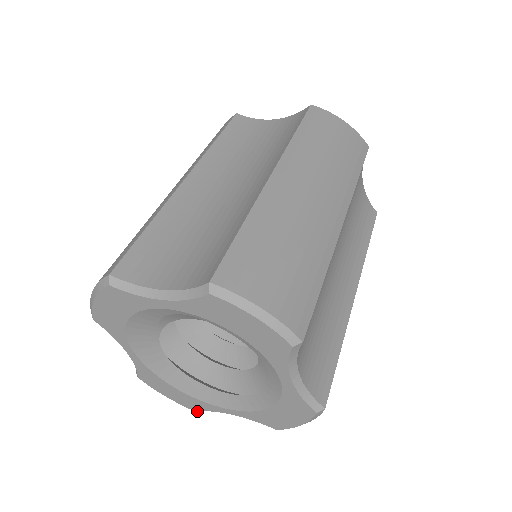
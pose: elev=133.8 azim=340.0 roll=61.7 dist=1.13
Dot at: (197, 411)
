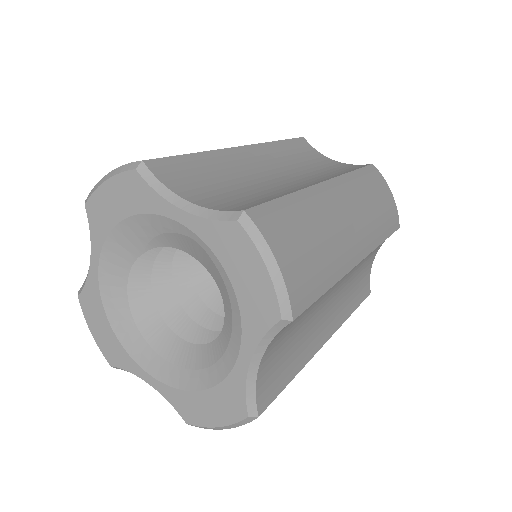
Dot at: (113, 366)
